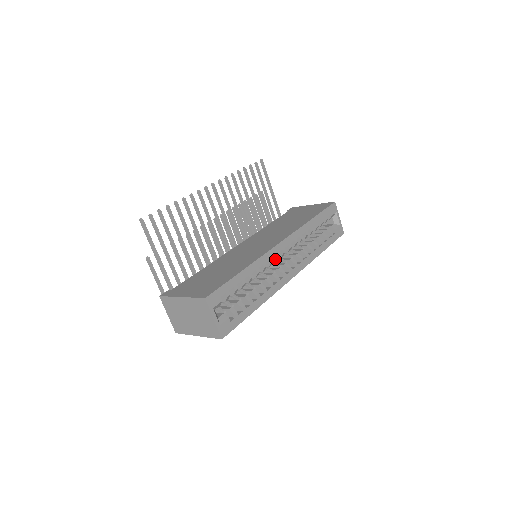
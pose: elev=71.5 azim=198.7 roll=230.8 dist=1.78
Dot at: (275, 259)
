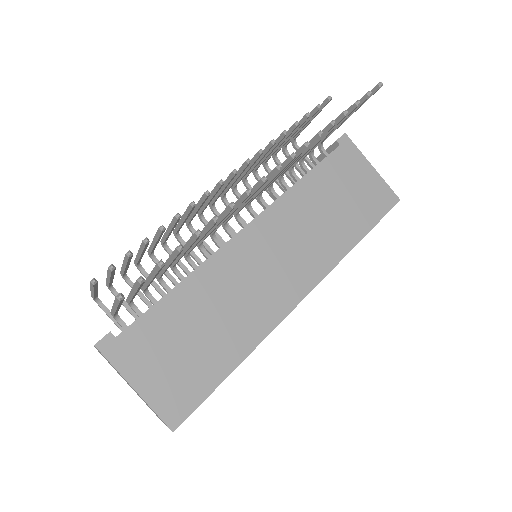
Dot at: occluded
